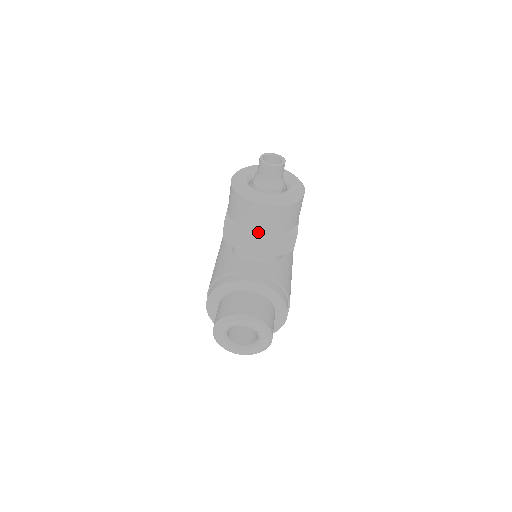
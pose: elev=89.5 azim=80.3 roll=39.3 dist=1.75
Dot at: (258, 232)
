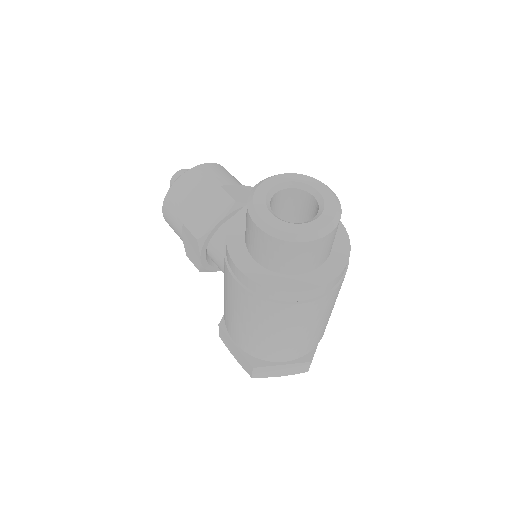
Dot at: (214, 189)
